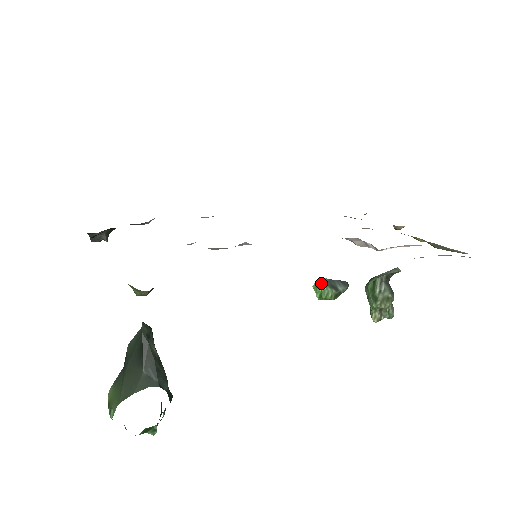
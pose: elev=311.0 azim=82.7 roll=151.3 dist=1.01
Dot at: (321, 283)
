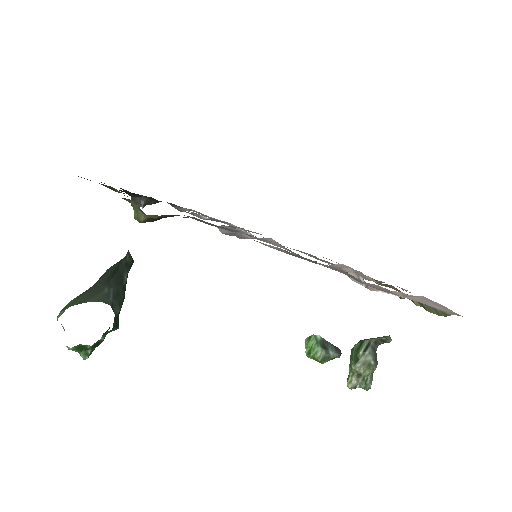
Dot at: (314, 339)
